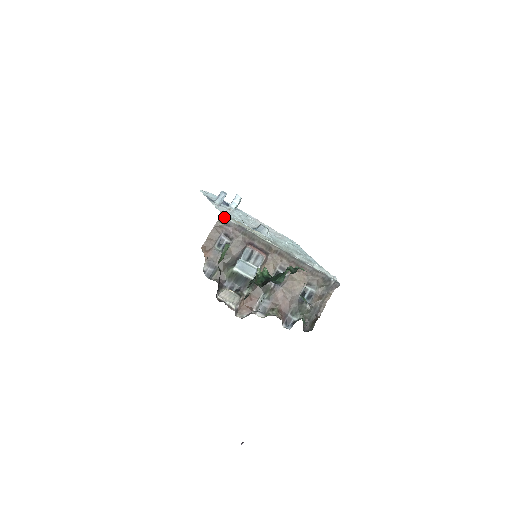
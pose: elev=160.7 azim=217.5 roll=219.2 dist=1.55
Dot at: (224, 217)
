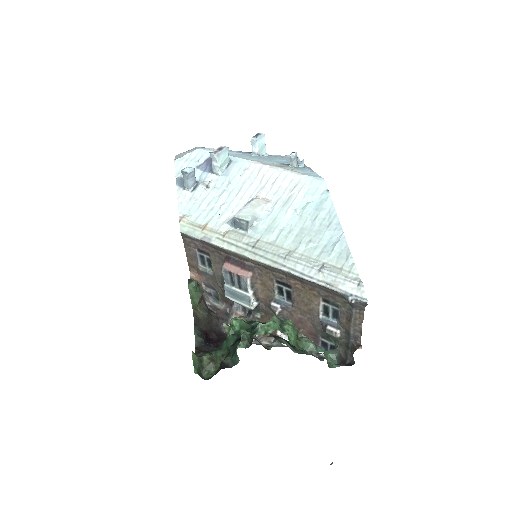
Dot at: (182, 233)
